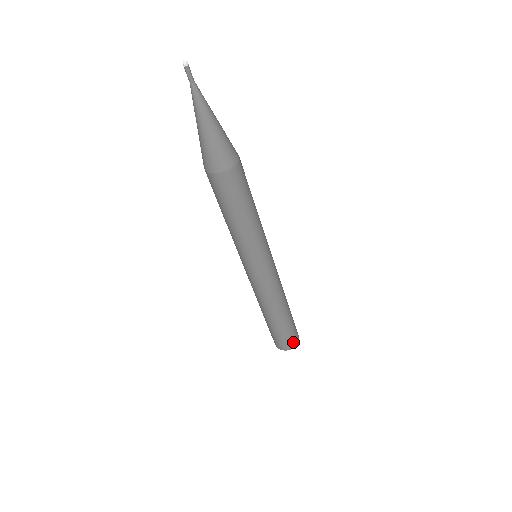
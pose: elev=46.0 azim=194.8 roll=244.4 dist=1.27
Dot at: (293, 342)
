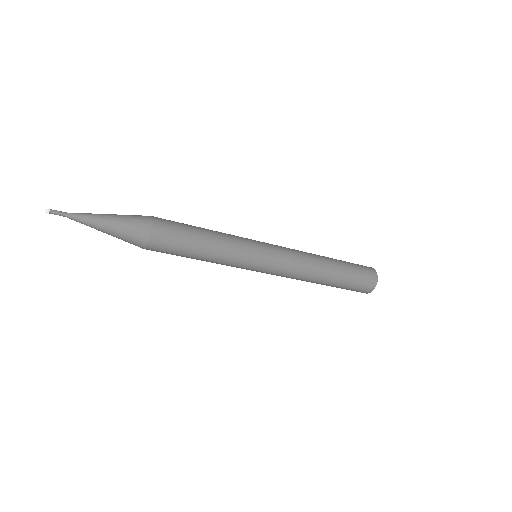
Dot at: (361, 292)
